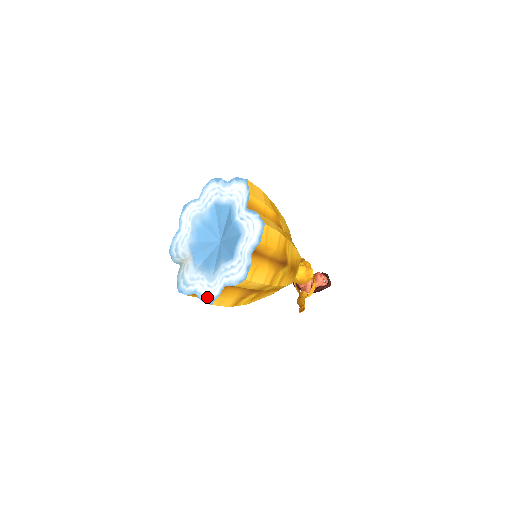
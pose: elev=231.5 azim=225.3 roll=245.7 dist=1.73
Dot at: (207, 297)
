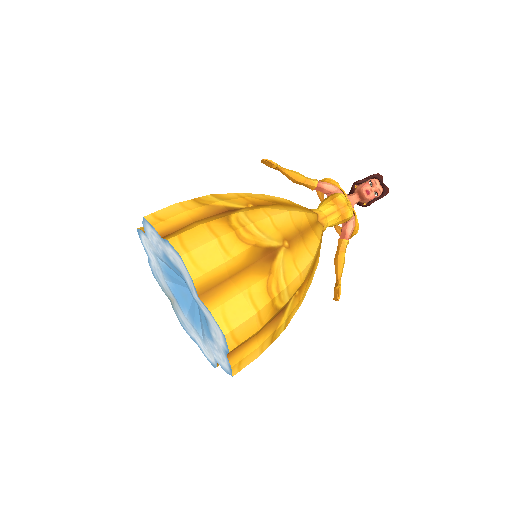
Dot at: (207, 357)
